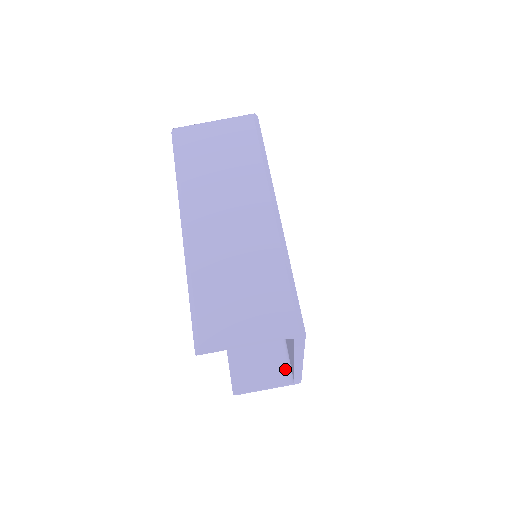
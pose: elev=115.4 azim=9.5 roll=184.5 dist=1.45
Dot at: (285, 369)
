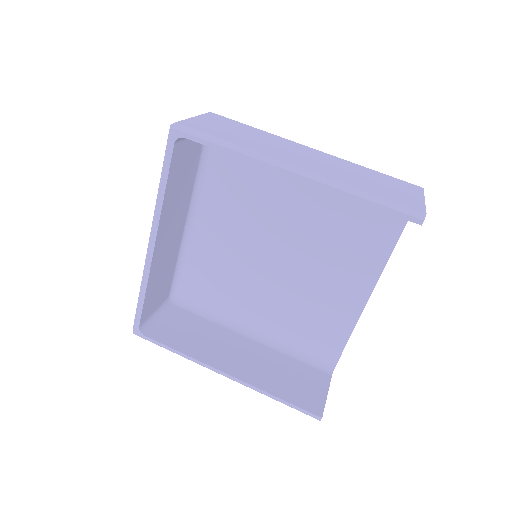
Dot at: (317, 369)
